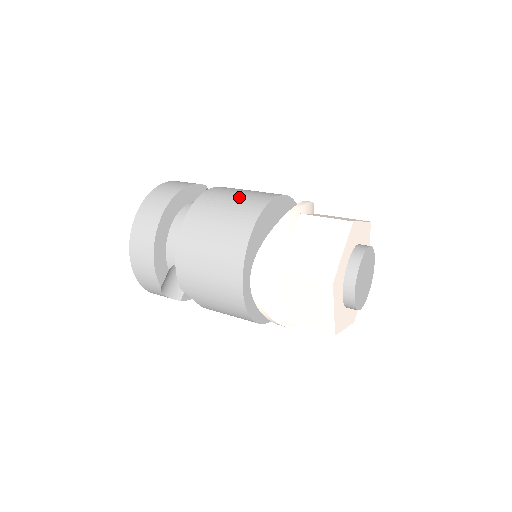
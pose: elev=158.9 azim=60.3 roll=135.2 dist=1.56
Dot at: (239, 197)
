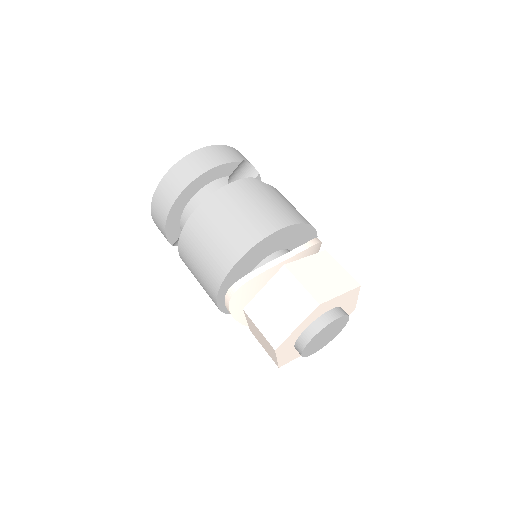
Dot at: (244, 215)
